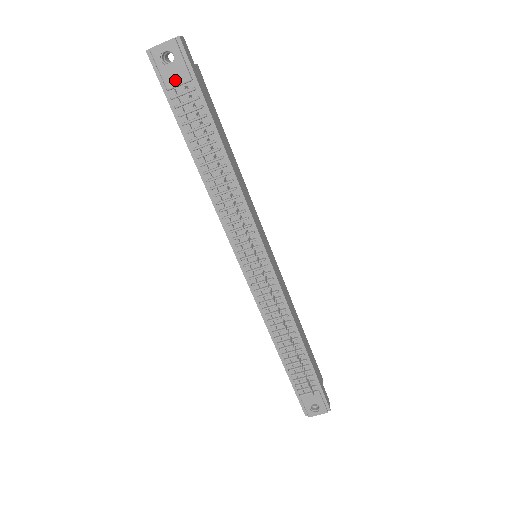
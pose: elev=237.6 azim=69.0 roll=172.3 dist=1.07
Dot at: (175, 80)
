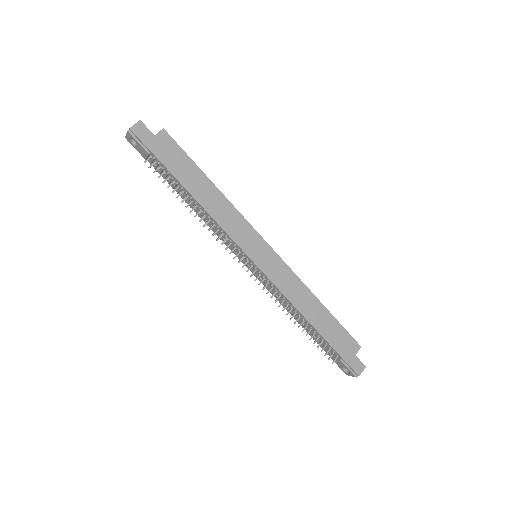
Dot at: (144, 154)
